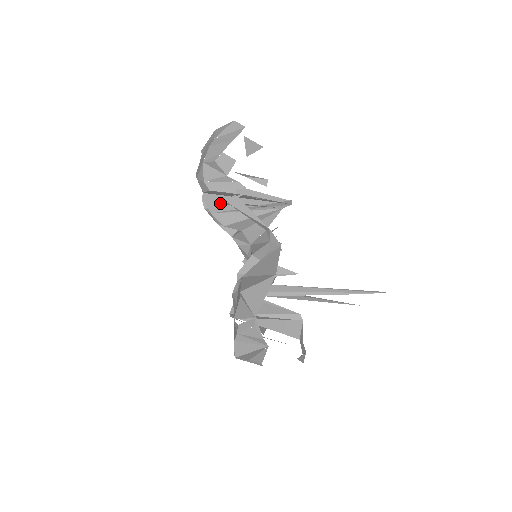
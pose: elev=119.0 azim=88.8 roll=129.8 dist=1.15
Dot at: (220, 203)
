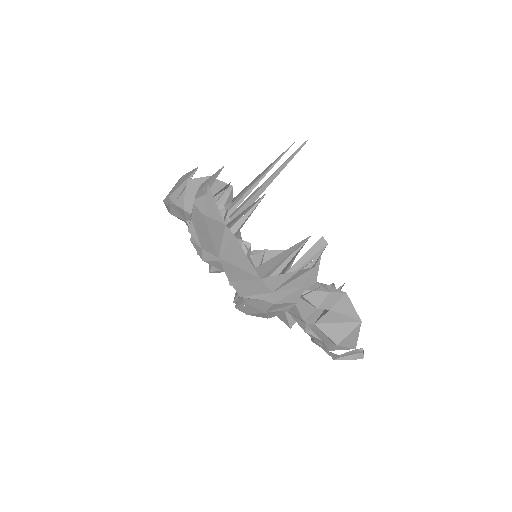
Dot at: occluded
